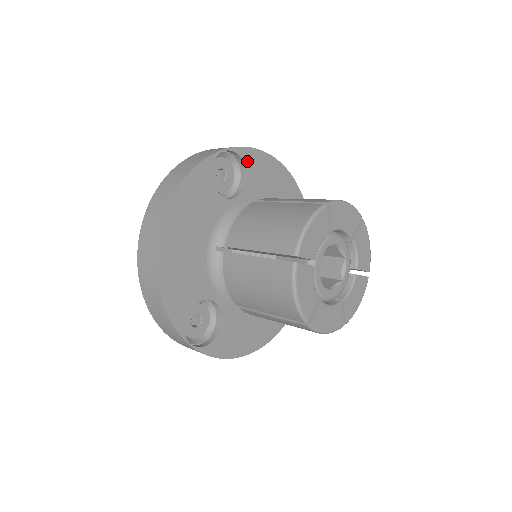
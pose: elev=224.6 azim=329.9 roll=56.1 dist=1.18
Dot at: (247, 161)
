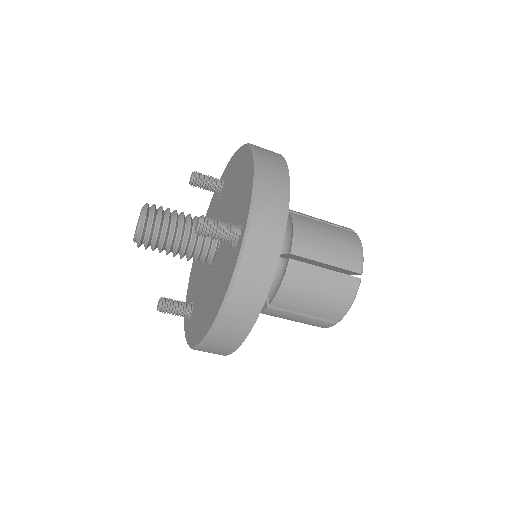
Dot at: occluded
